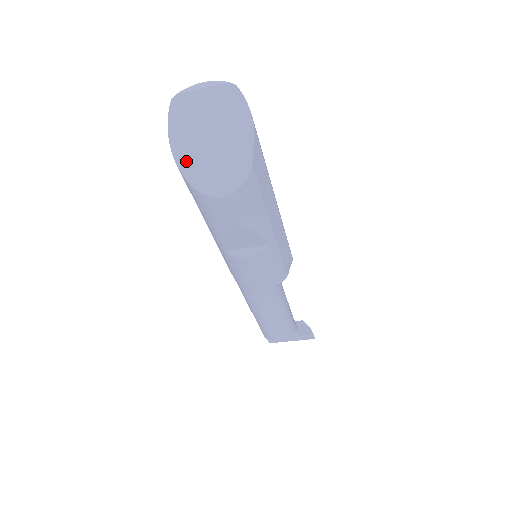
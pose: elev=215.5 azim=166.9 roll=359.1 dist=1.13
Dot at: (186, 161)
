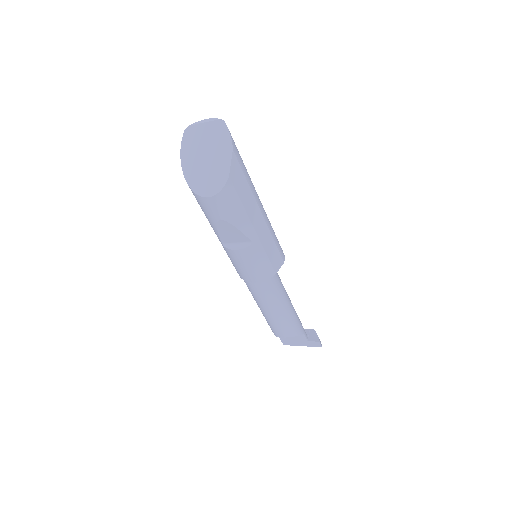
Dot at: (189, 171)
